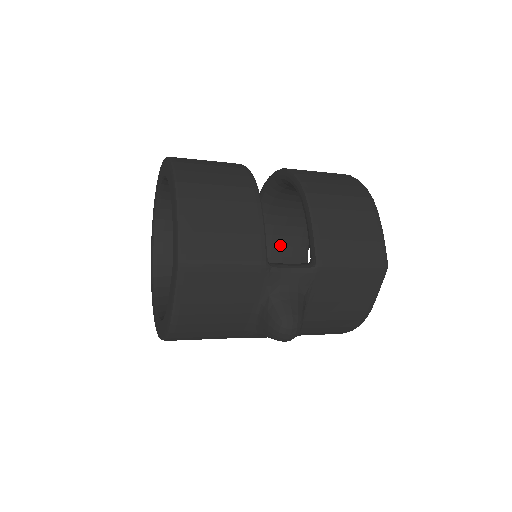
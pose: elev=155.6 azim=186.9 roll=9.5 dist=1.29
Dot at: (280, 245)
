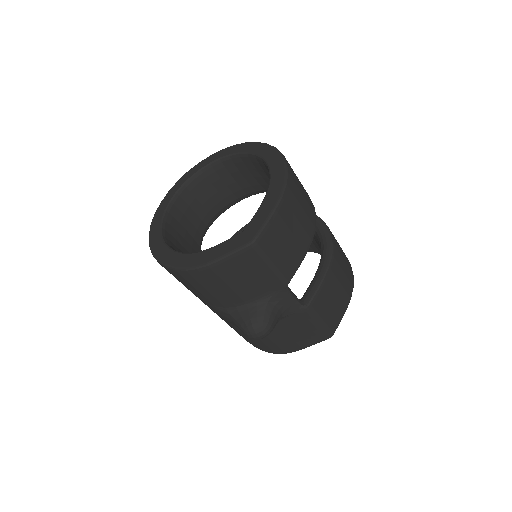
Dot at: occluded
